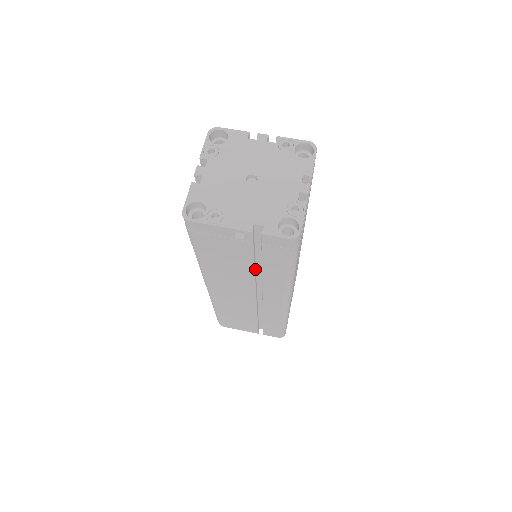
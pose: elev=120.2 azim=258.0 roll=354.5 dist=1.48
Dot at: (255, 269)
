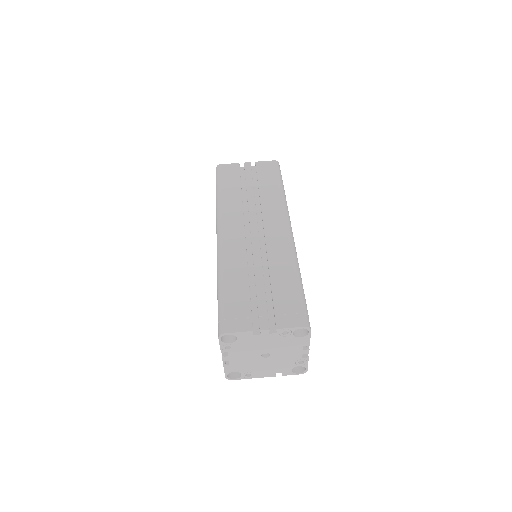
Dot at: occluded
